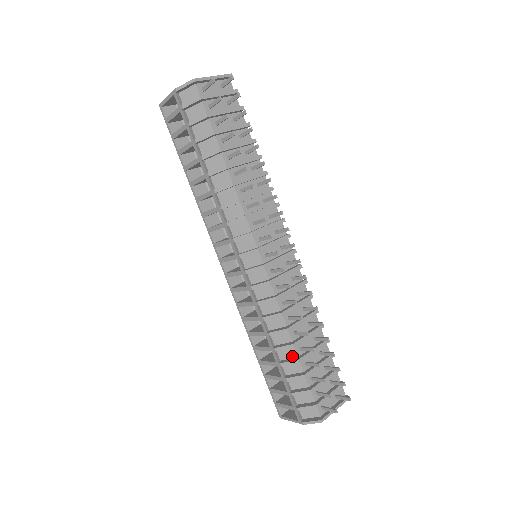
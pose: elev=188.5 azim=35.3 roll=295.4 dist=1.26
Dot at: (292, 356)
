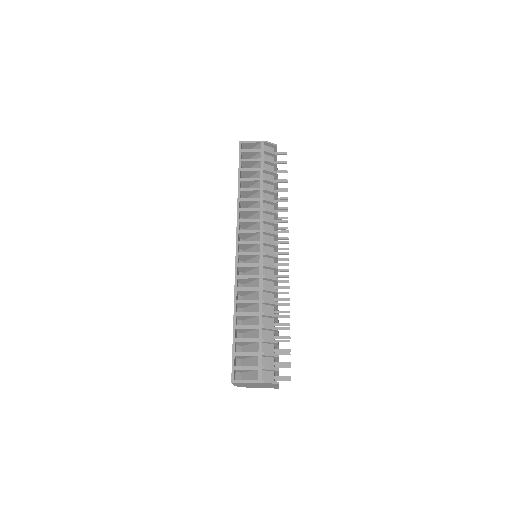
Dot at: occluded
